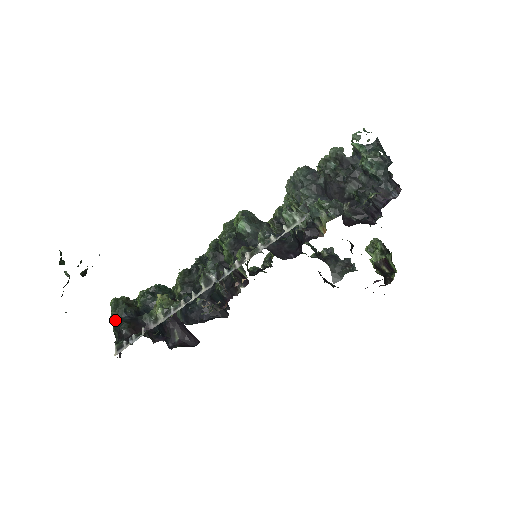
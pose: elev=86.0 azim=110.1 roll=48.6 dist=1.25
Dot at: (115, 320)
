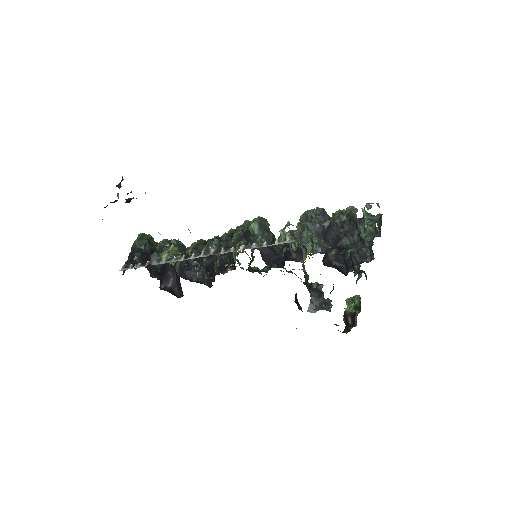
Dot at: (135, 247)
